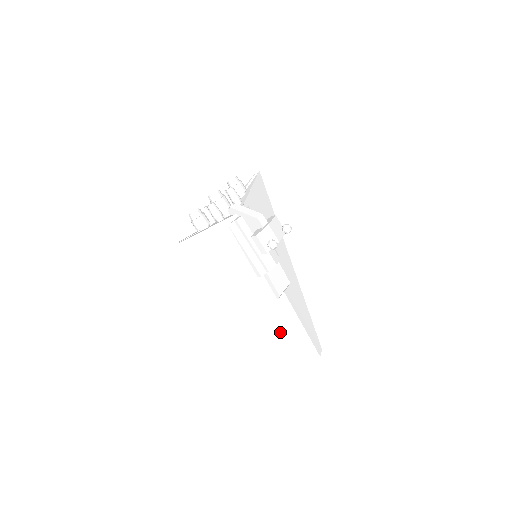
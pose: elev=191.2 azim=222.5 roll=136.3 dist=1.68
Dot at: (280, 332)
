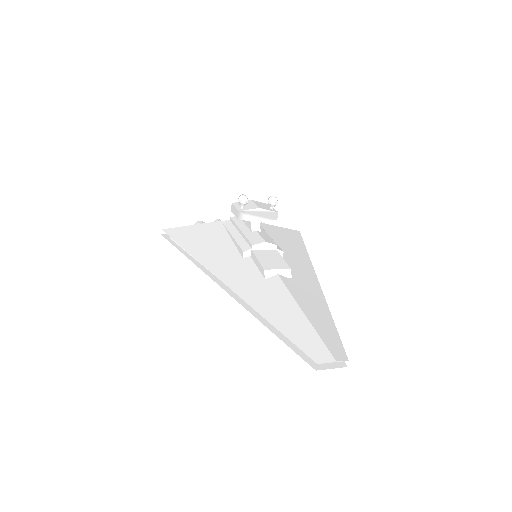
Dot at: (258, 310)
